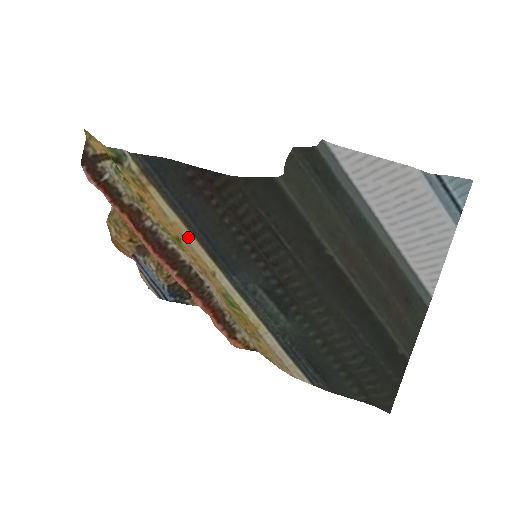
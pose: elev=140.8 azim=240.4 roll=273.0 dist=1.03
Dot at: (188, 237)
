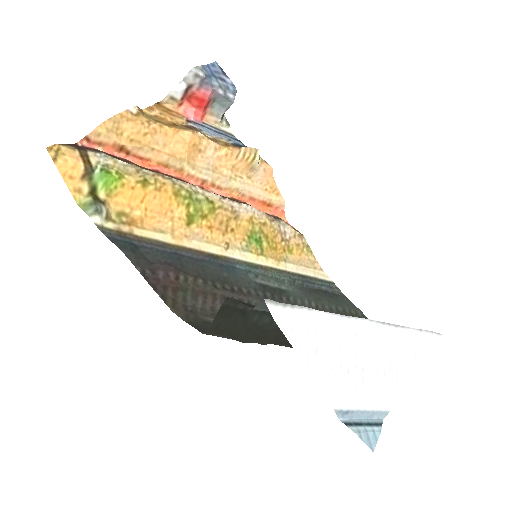
Dot at: (189, 243)
